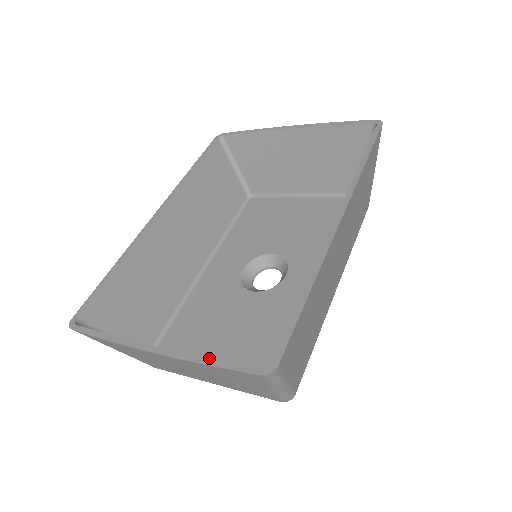
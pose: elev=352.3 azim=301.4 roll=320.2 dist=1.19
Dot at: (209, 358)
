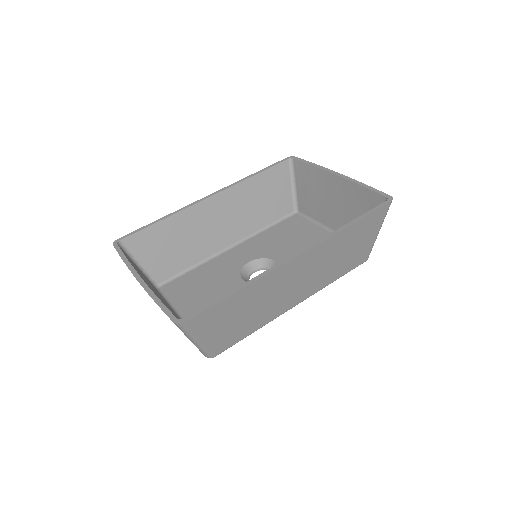
Dot at: (159, 299)
